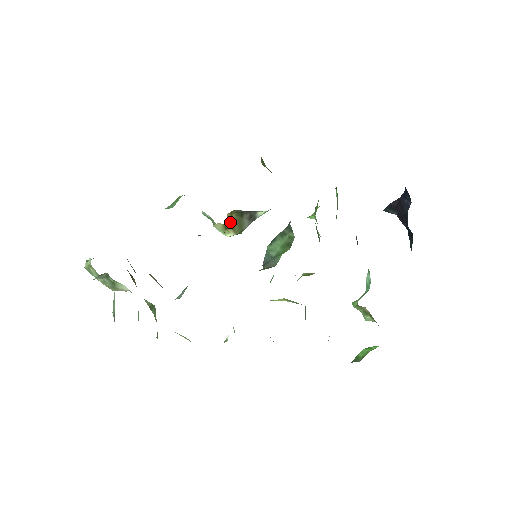
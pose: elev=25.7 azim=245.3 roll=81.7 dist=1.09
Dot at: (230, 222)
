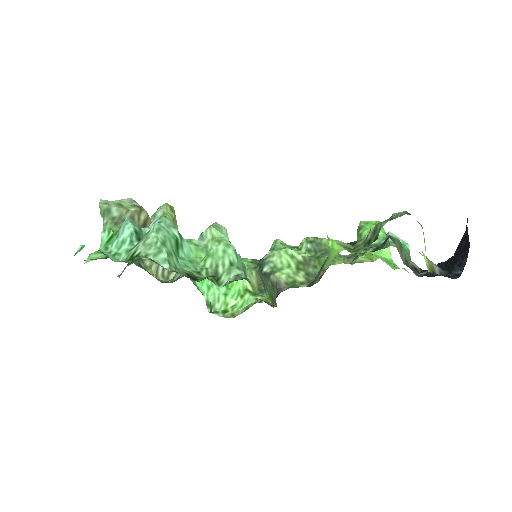
Dot at: occluded
